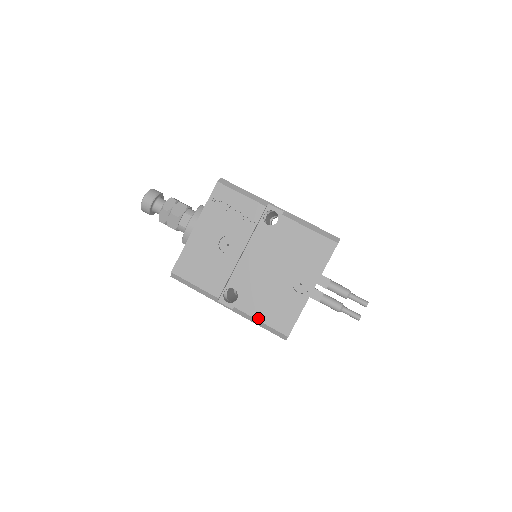
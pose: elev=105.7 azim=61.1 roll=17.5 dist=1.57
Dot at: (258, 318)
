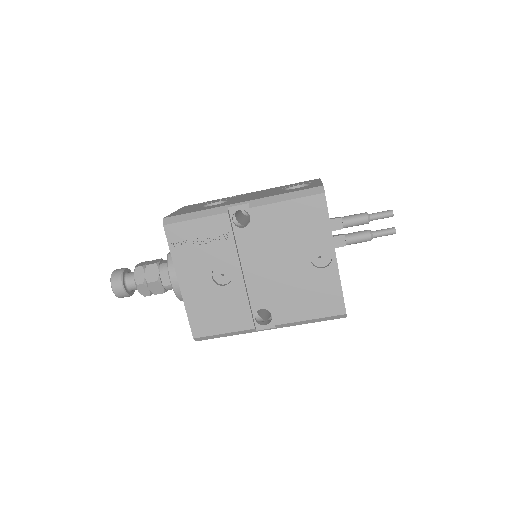
Dot at: (305, 318)
